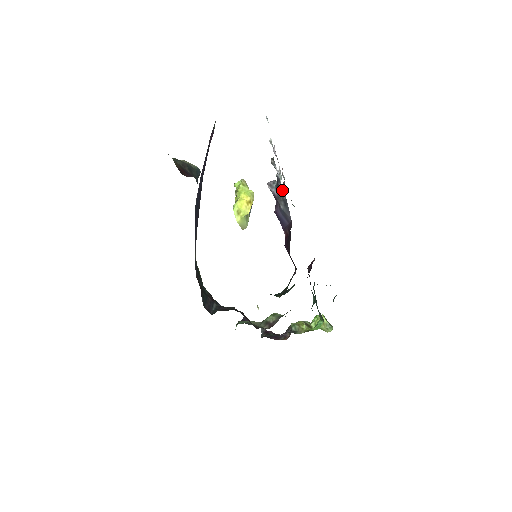
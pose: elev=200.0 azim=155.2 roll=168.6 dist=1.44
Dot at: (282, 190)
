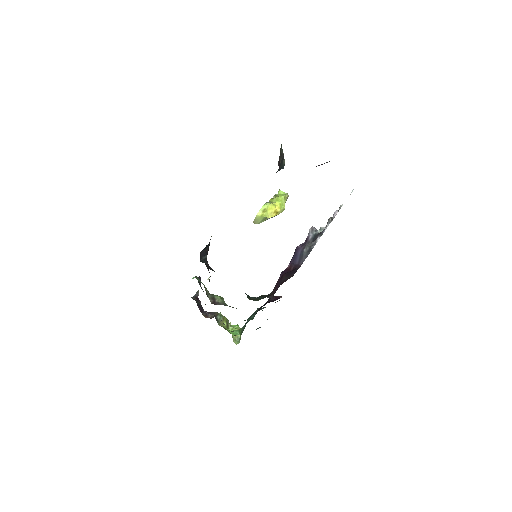
Dot at: (316, 241)
